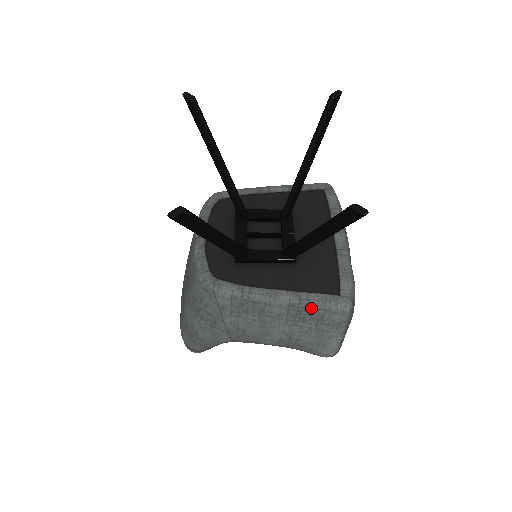
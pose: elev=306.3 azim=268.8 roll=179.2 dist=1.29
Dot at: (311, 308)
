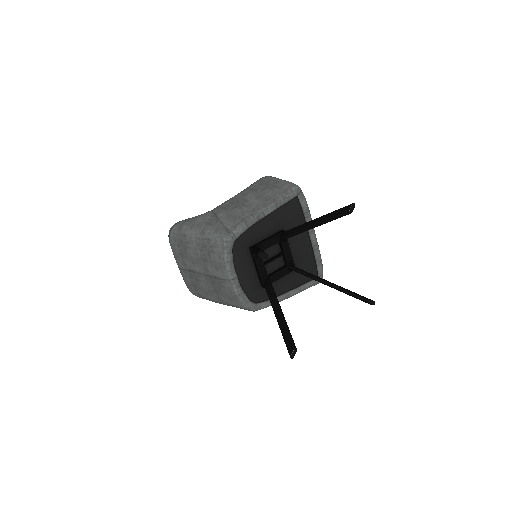
Dot at: occluded
